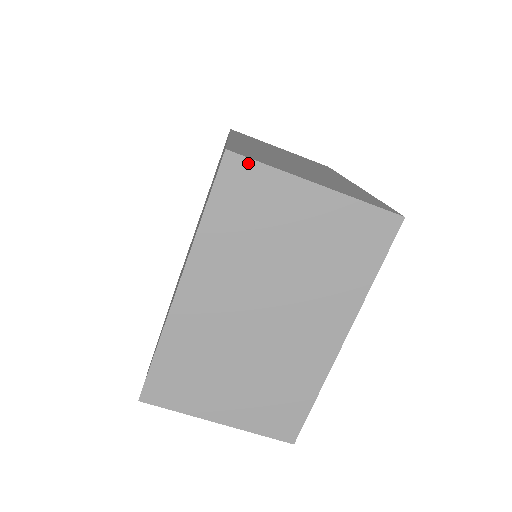
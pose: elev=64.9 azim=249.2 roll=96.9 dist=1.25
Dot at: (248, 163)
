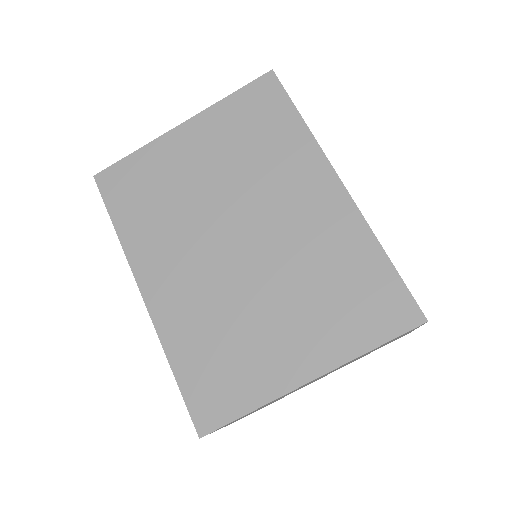
Dot at: occluded
